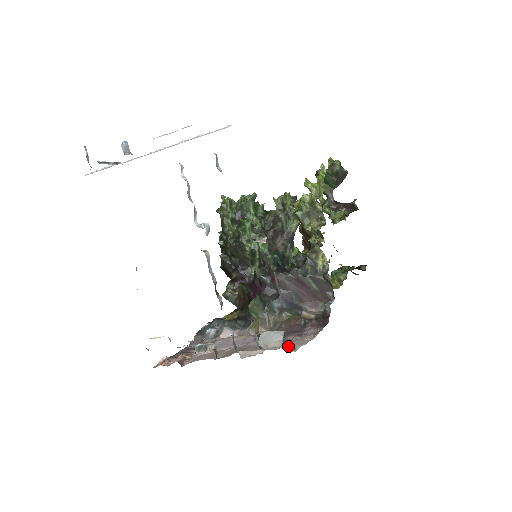
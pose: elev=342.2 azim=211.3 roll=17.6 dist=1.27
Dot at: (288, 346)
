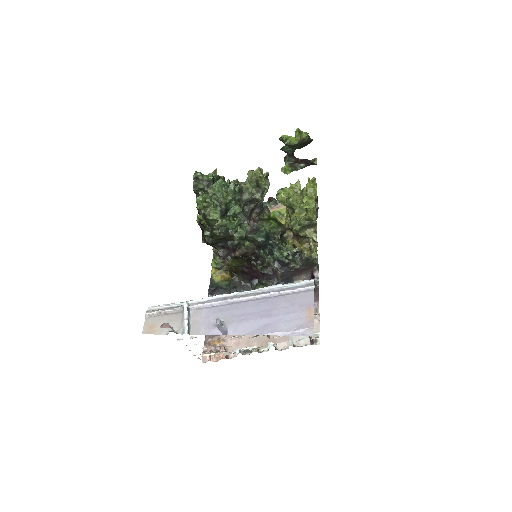
Dot at: (312, 340)
